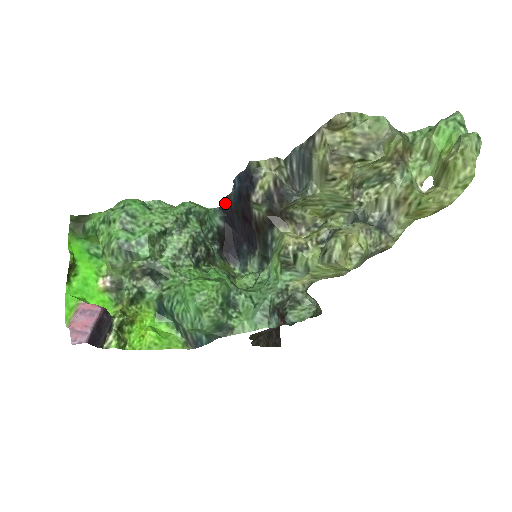
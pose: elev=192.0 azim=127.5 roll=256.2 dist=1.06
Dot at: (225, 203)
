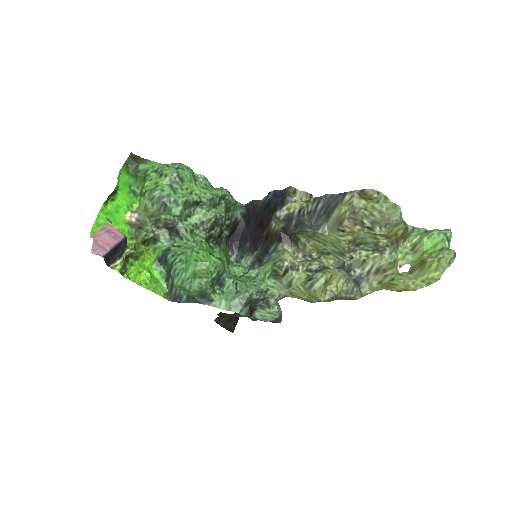
Dot at: (252, 204)
